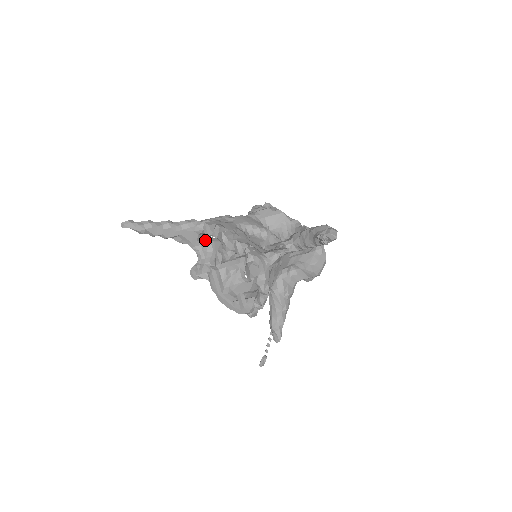
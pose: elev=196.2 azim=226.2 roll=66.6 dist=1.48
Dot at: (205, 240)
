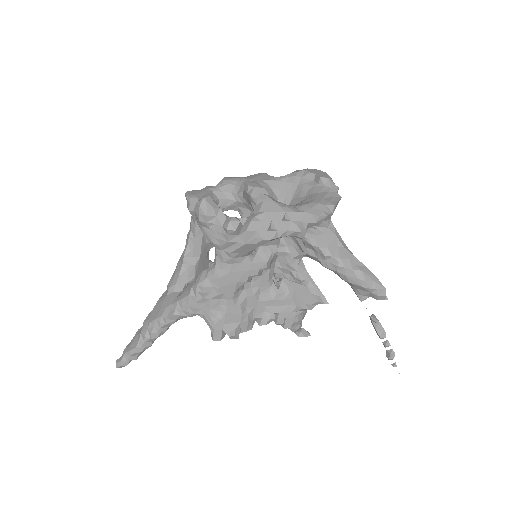
Dot at: occluded
